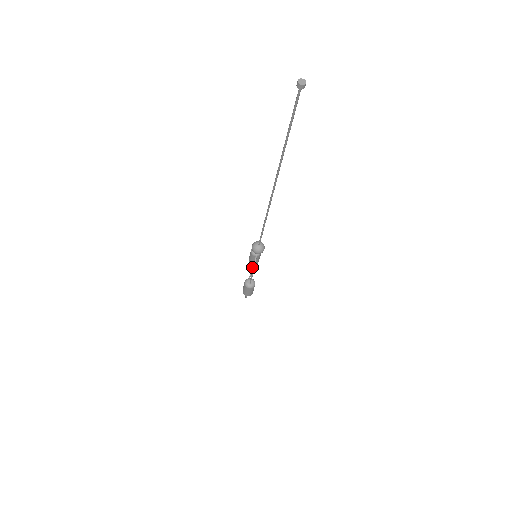
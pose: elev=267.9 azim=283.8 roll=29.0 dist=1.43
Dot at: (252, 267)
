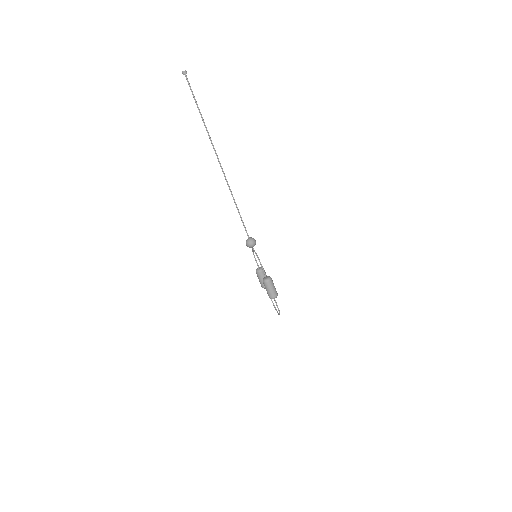
Dot at: occluded
